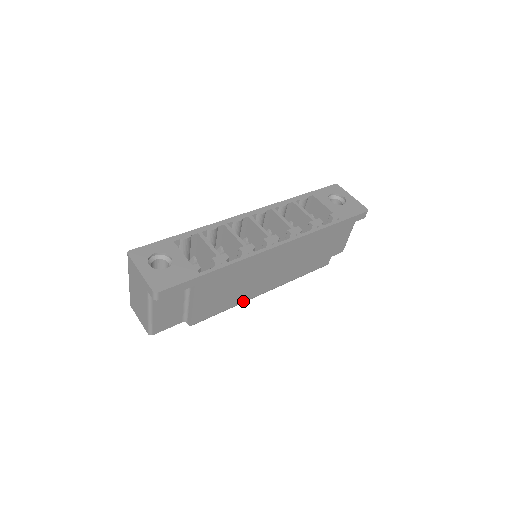
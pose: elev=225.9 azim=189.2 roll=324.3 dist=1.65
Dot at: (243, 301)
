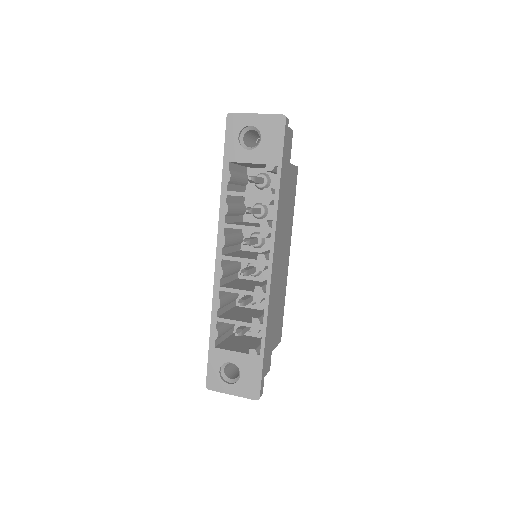
Dot at: (286, 285)
